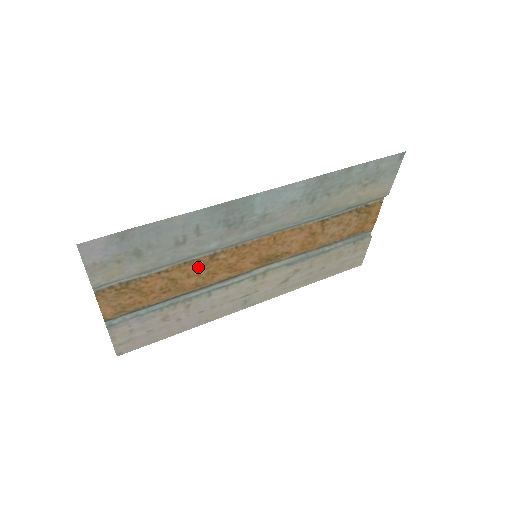
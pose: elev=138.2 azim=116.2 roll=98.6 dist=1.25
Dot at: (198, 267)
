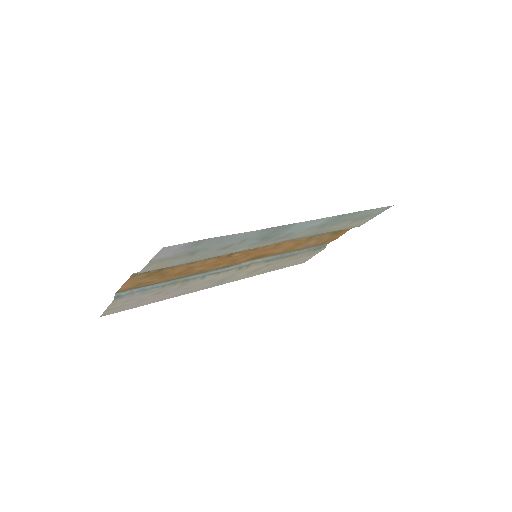
Dot at: (214, 260)
